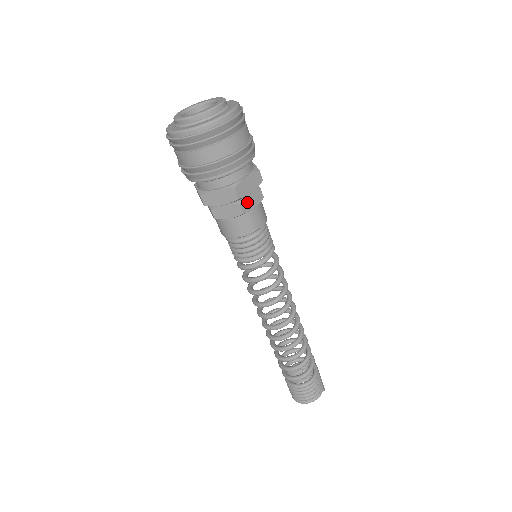
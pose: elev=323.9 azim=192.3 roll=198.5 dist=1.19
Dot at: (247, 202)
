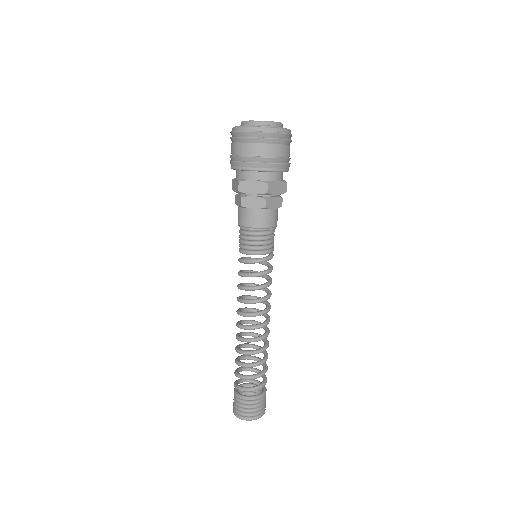
Dot at: occluded
